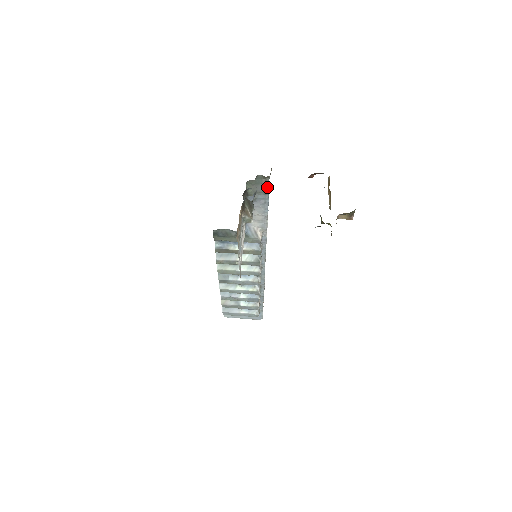
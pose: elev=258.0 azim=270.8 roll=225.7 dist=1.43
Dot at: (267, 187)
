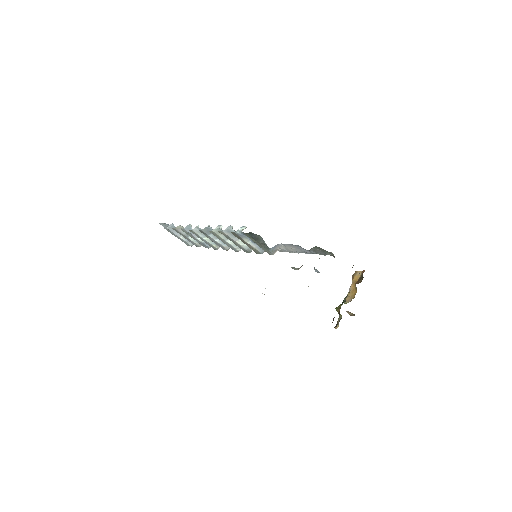
Dot at: (324, 255)
